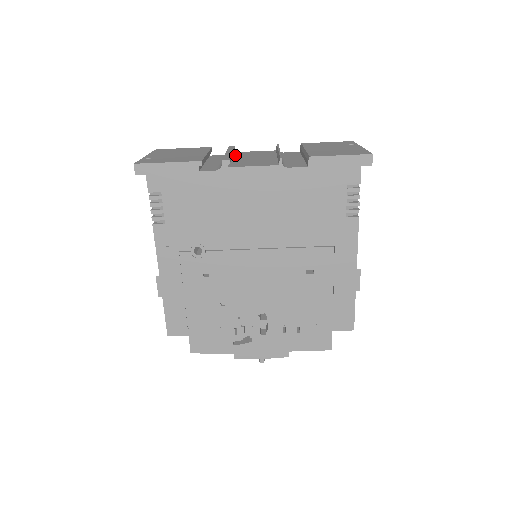
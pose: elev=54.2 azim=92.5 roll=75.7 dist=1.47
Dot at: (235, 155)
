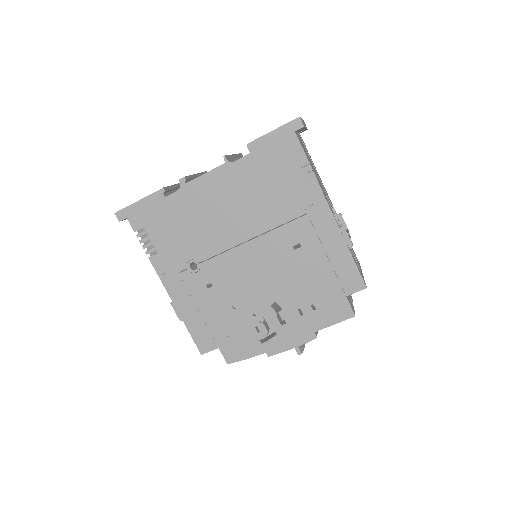
Dot at: occluded
